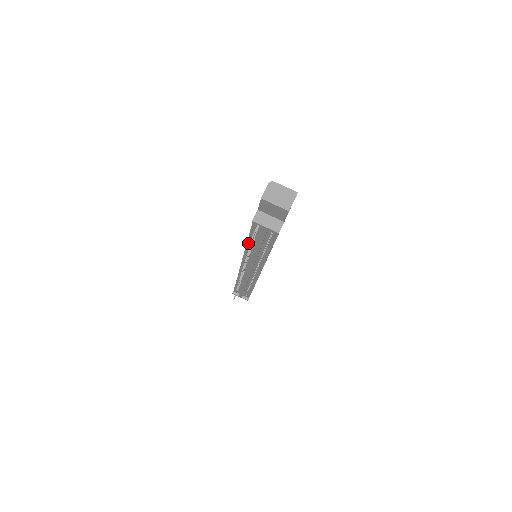
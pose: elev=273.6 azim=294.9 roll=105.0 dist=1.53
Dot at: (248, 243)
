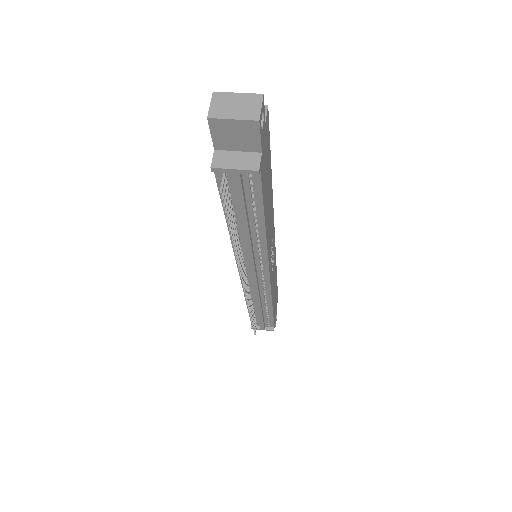
Dot at: (229, 226)
